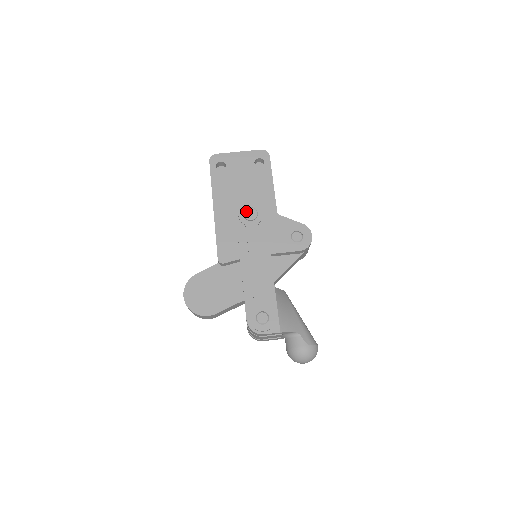
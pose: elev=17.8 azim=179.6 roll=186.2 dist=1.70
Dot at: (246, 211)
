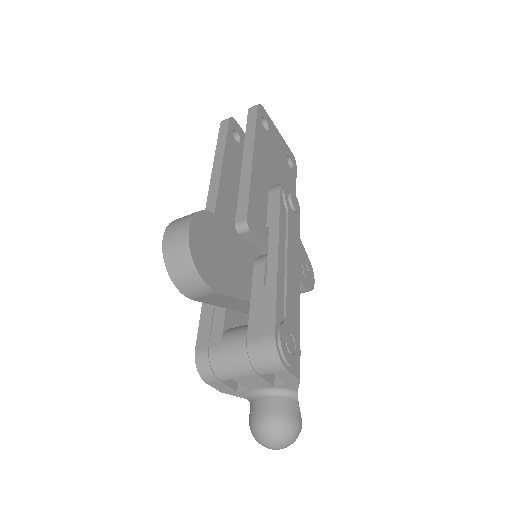
Dot at: (293, 195)
